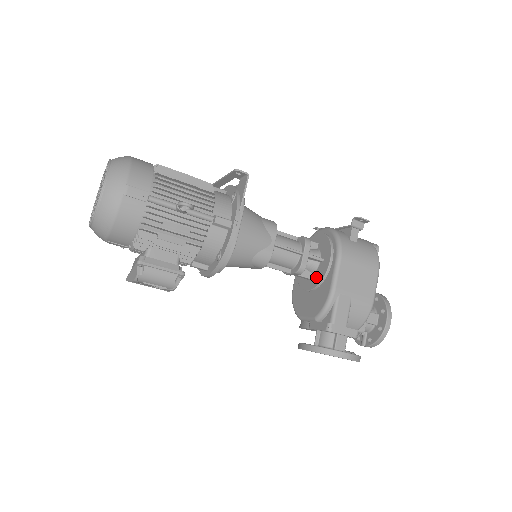
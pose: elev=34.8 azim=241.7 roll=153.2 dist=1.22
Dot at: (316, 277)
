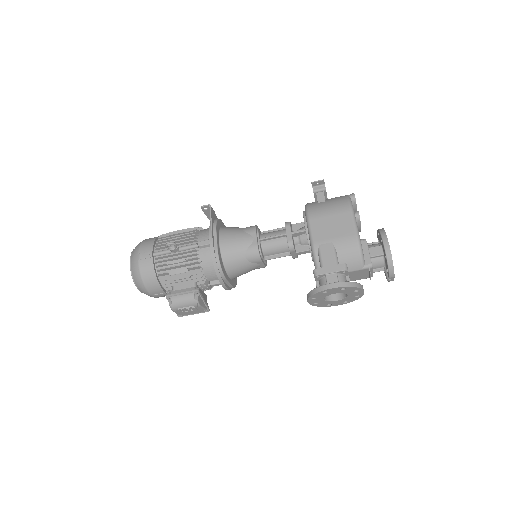
Dot at: occluded
